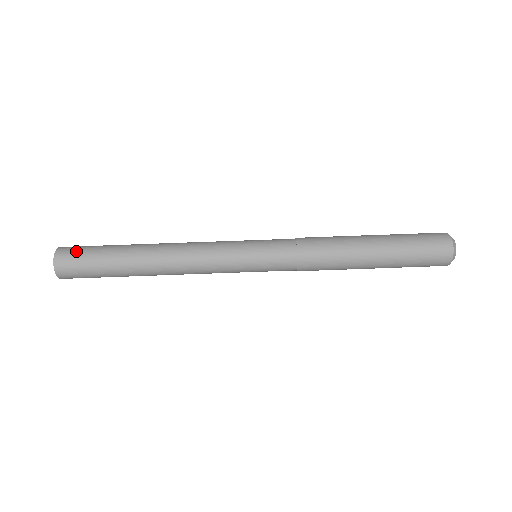
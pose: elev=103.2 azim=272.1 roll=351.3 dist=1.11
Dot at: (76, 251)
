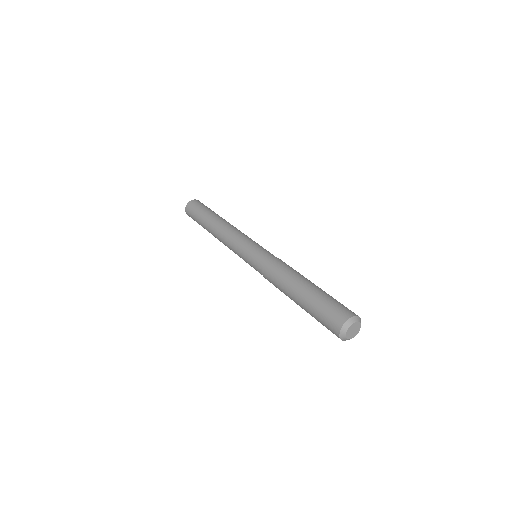
Dot at: occluded
